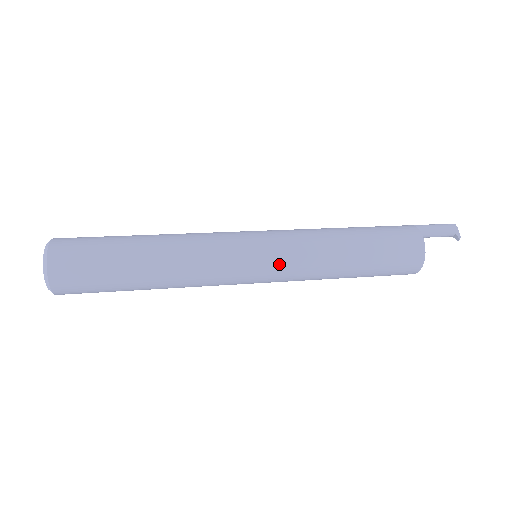
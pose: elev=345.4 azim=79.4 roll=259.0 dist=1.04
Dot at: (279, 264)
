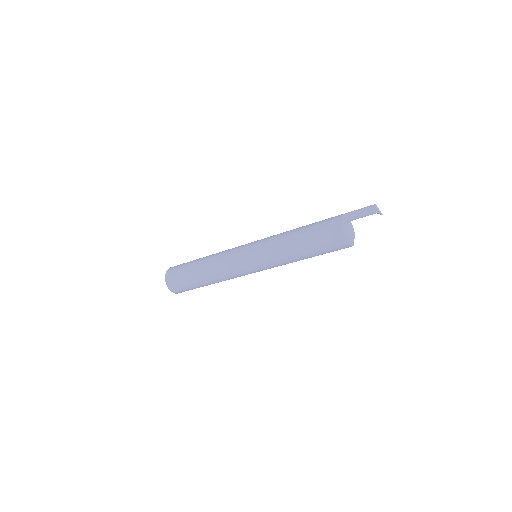
Dot at: (259, 258)
